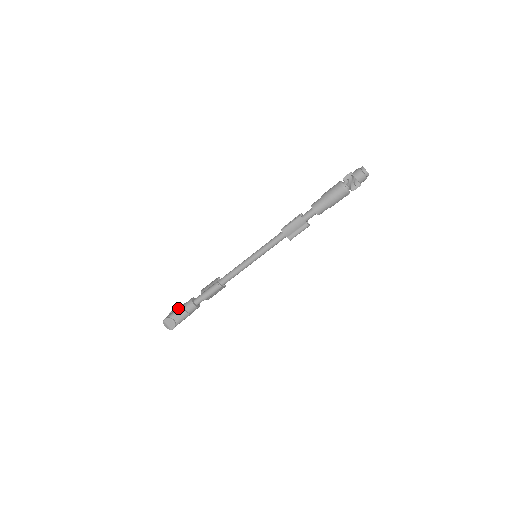
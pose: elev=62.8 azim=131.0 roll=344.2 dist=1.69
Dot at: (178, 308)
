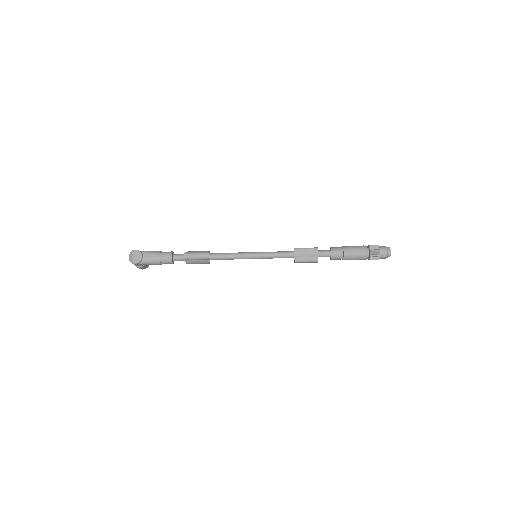
Dot at: occluded
